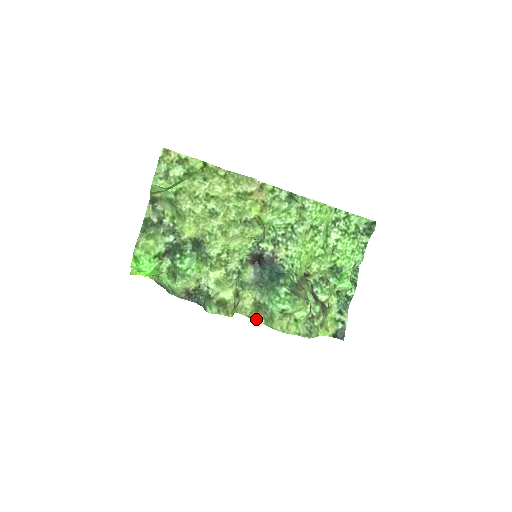
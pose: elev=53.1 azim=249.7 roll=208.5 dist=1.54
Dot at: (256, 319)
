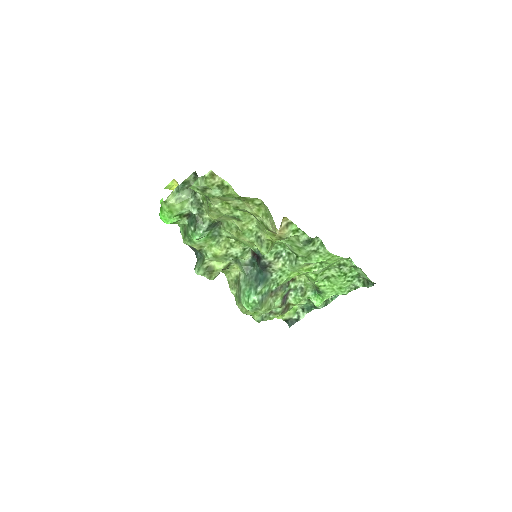
Dot at: (231, 288)
